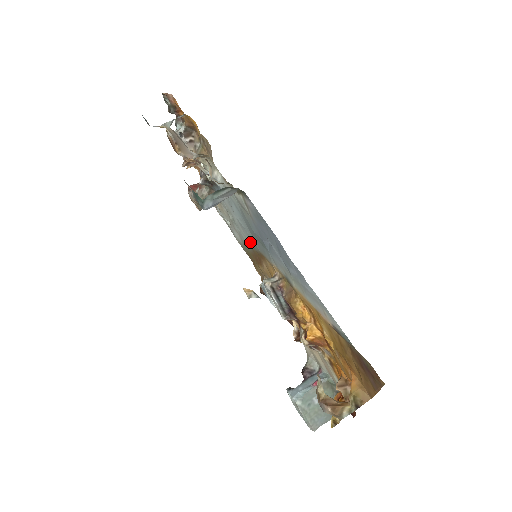
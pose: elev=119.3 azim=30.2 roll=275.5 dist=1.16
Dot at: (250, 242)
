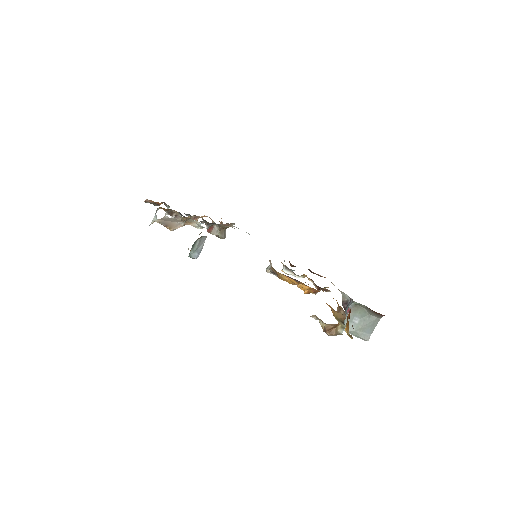
Dot at: occluded
